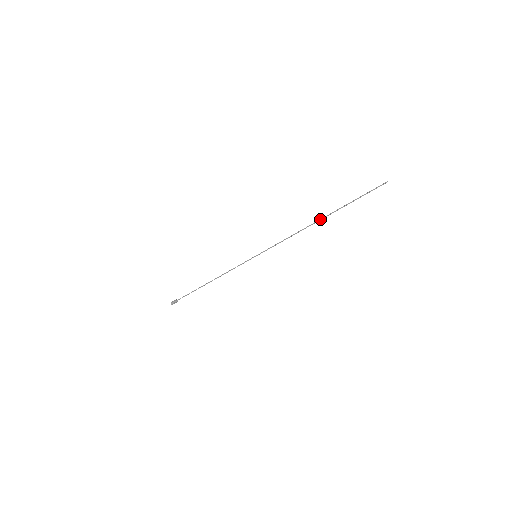
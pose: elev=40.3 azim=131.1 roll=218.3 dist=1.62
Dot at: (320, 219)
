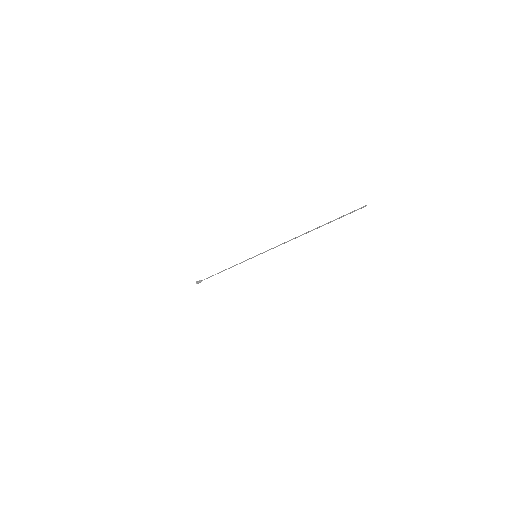
Dot at: (306, 232)
